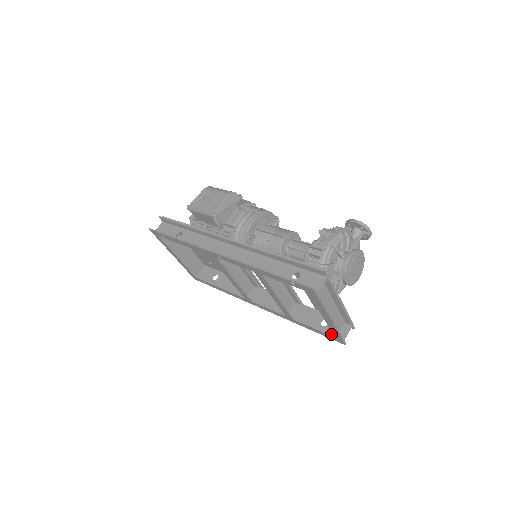
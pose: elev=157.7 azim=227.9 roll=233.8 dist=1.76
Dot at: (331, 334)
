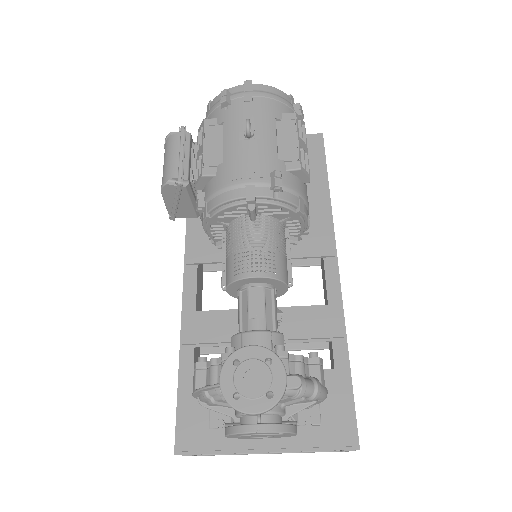
Dot at: occluded
